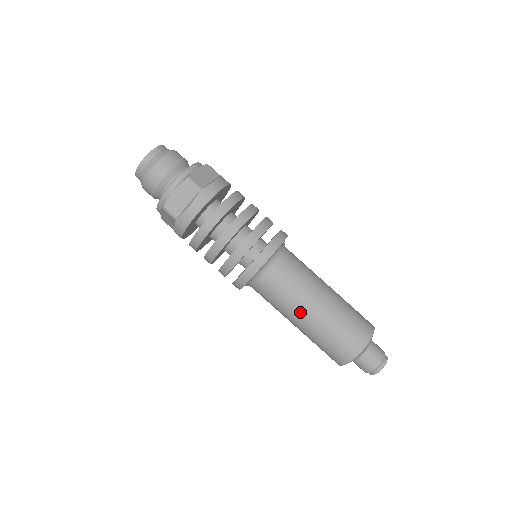
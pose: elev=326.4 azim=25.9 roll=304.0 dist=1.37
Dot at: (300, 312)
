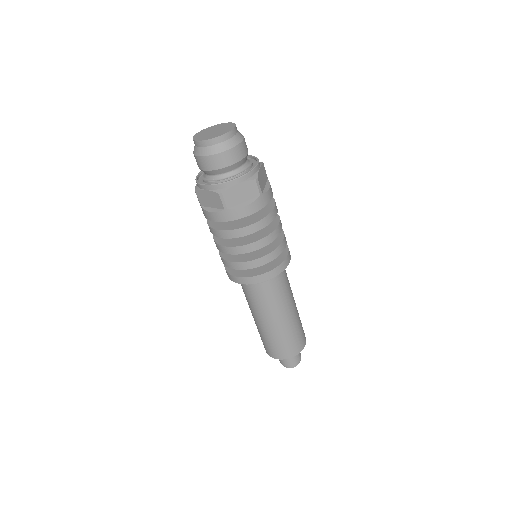
Dot at: (254, 314)
